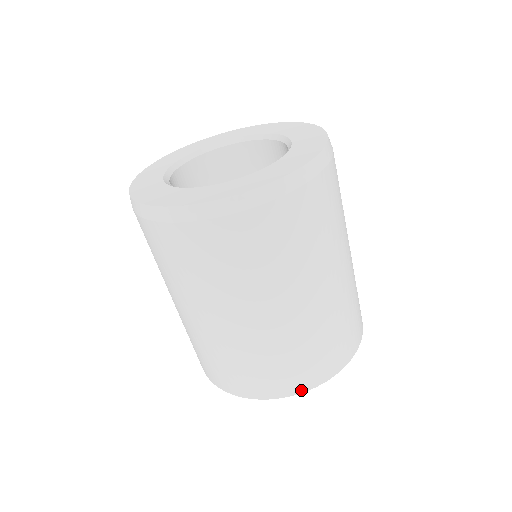
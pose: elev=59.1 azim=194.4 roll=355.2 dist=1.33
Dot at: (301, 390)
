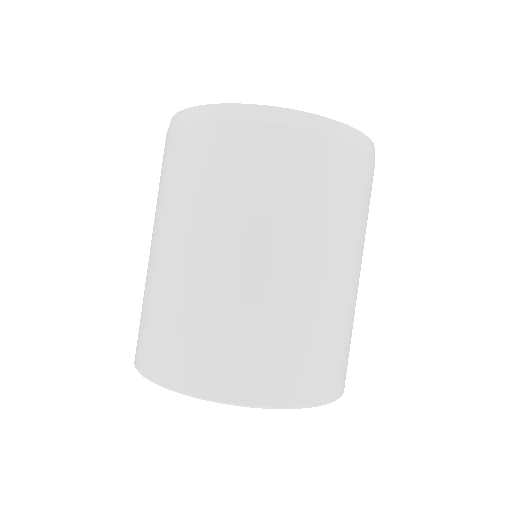
Dot at: (234, 398)
